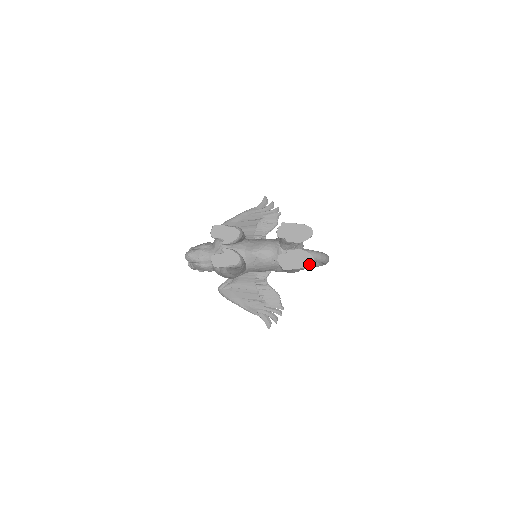
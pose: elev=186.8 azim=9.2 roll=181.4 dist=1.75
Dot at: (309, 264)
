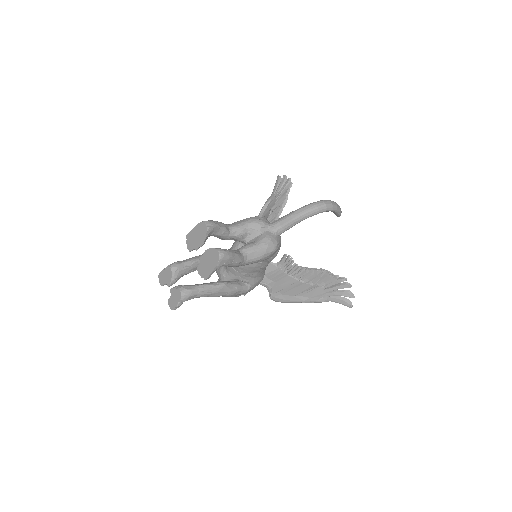
Dot at: (217, 259)
